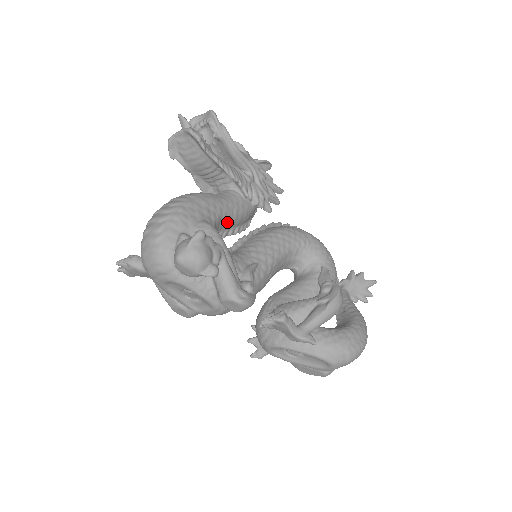
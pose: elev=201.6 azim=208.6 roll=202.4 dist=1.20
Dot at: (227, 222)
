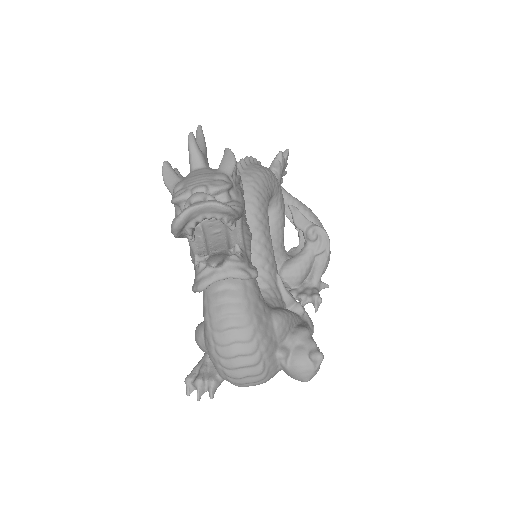
Dot at: occluded
